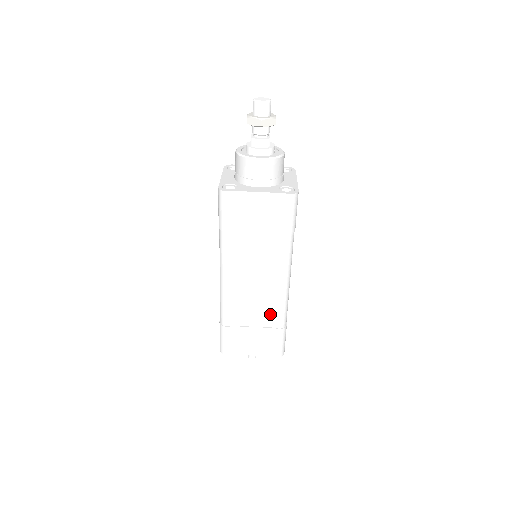
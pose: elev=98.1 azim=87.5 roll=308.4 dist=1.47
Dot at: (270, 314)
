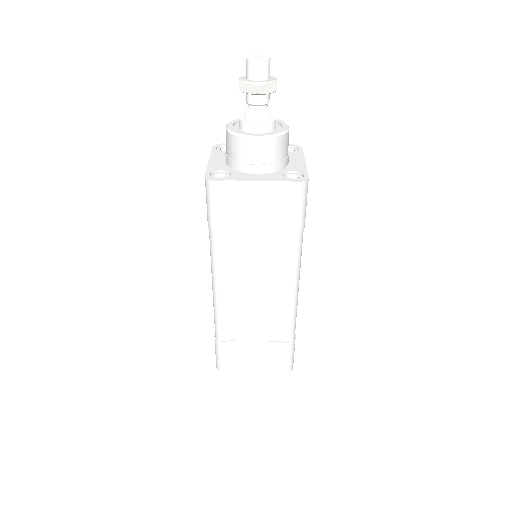
Dot at: (275, 326)
